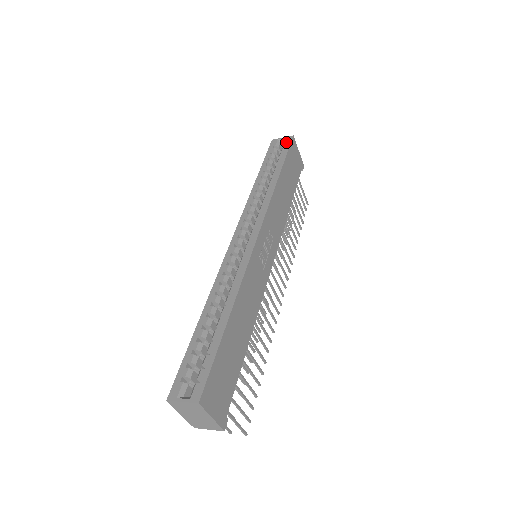
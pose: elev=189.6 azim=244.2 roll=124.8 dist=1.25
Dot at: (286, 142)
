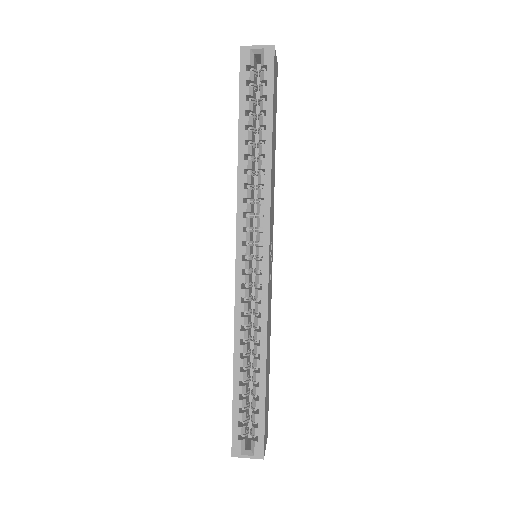
Dot at: (266, 62)
